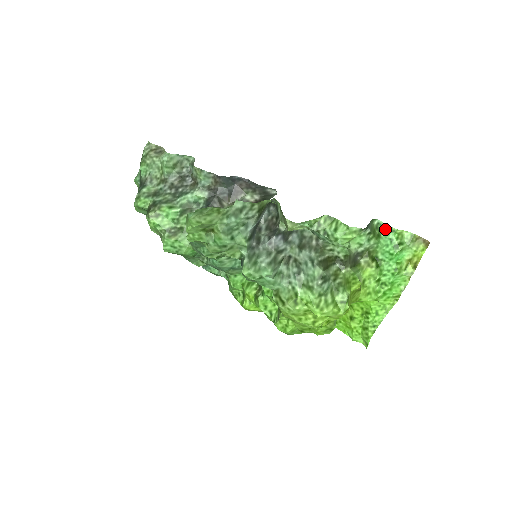
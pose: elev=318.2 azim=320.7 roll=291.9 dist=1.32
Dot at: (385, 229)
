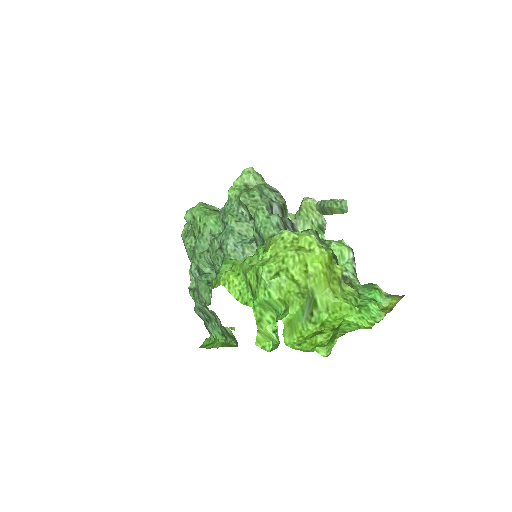
Dot at: occluded
